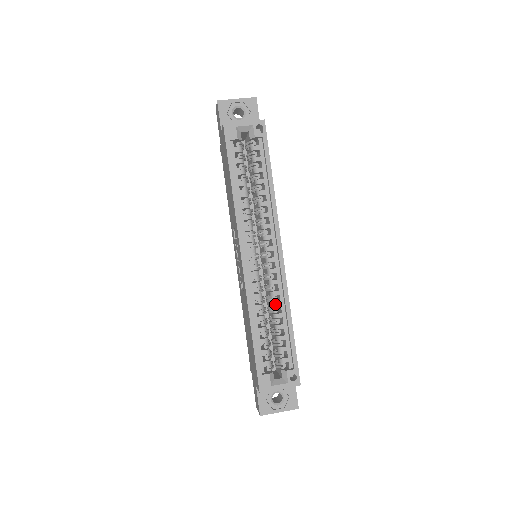
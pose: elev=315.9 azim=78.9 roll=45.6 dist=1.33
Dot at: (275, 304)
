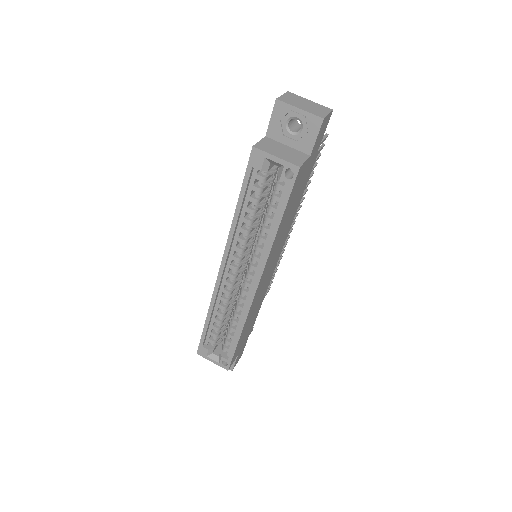
Dot at: (235, 314)
